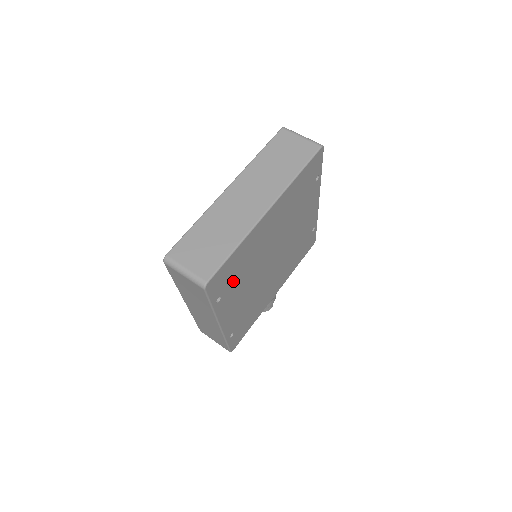
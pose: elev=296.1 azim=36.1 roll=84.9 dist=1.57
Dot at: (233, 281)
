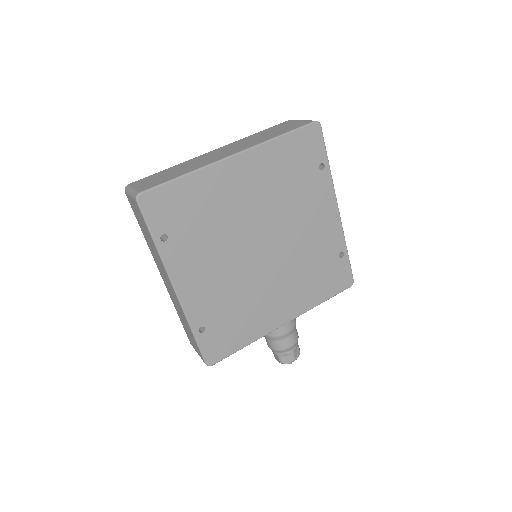
Dot at: (188, 227)
